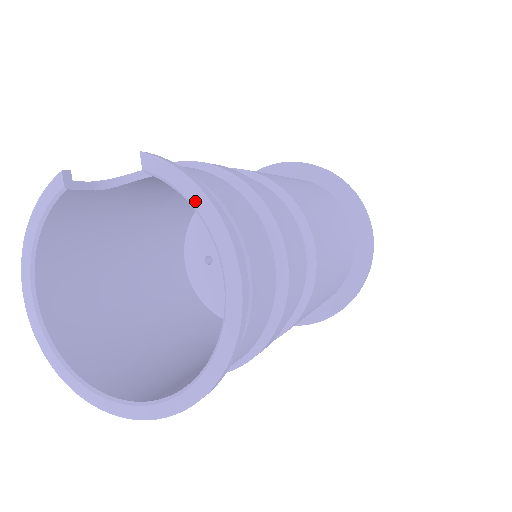
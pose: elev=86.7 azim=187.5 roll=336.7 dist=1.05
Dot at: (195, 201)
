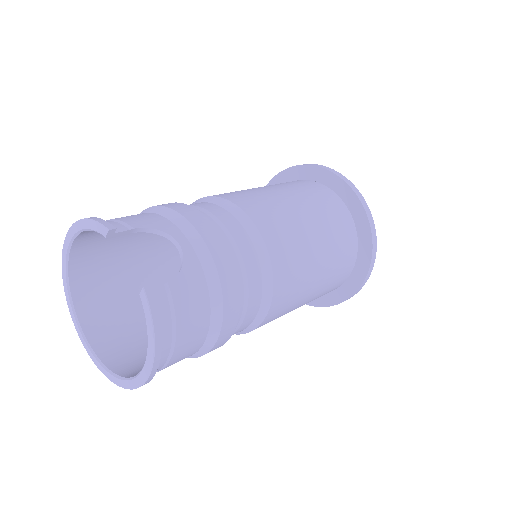
Dot at: (149, 339)
